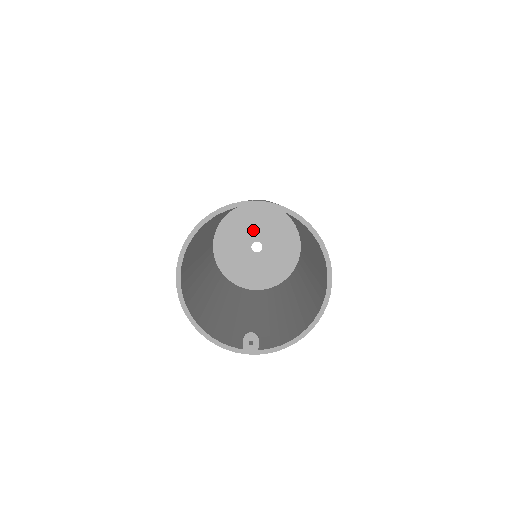
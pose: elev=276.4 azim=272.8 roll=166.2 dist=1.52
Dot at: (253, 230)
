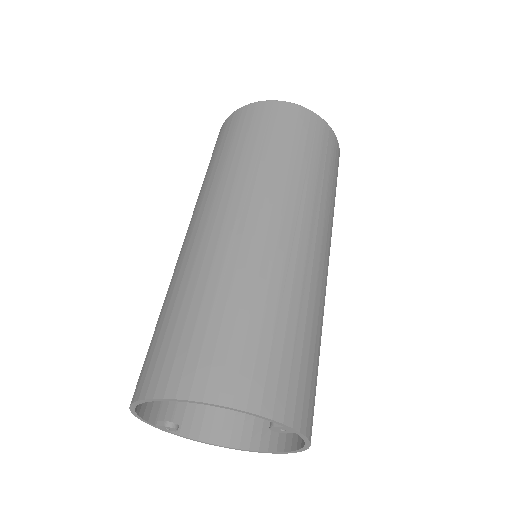
Dot at: occluded
